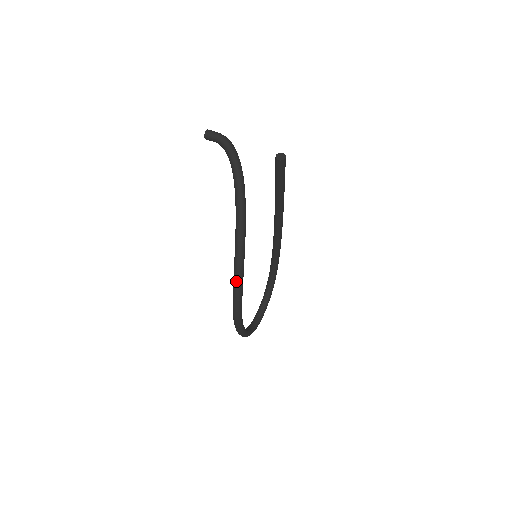
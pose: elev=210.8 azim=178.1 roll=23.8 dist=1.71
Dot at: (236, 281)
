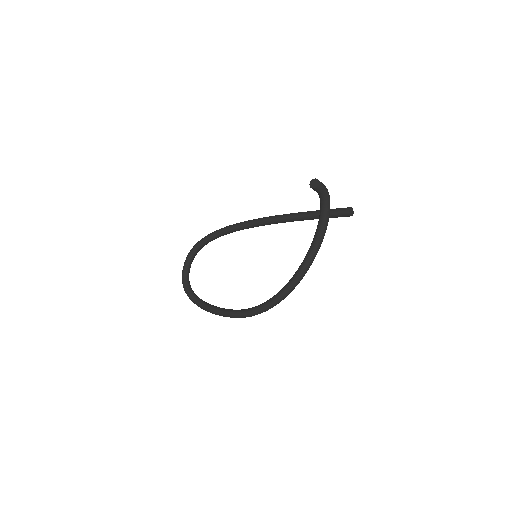
Dot at: (277, 303)
